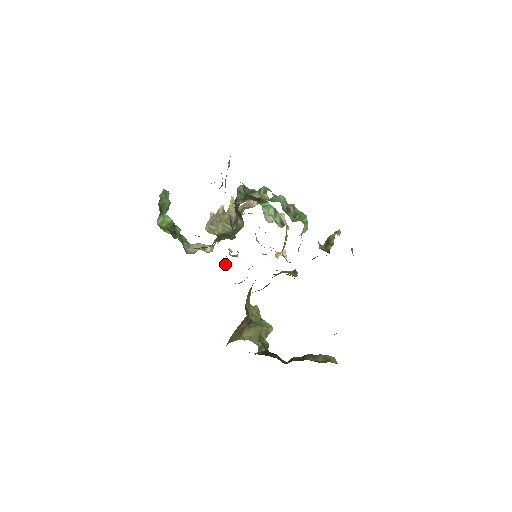
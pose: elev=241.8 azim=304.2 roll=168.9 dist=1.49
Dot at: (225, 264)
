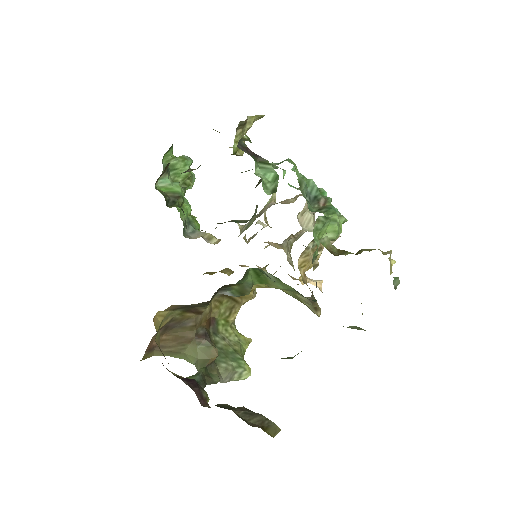
Dot at: occluded
